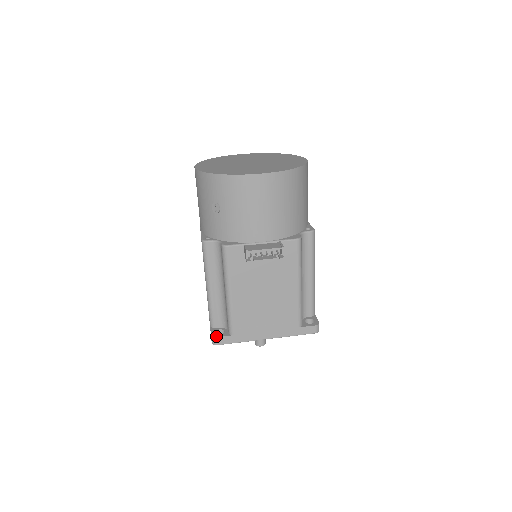
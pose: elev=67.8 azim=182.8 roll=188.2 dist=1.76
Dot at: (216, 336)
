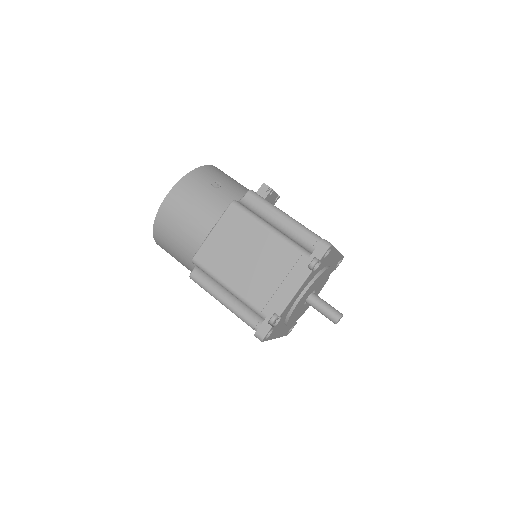
Dot at: (322, 240)
